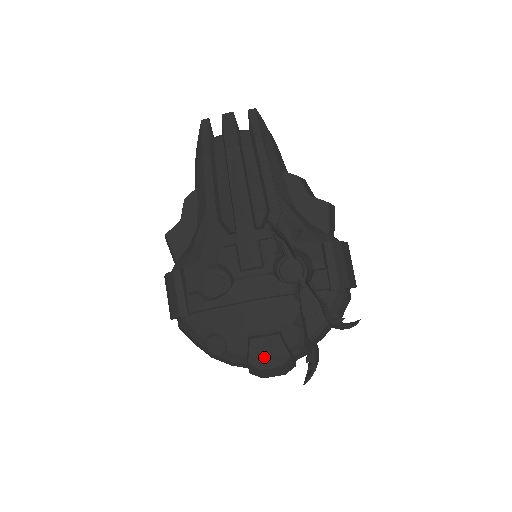
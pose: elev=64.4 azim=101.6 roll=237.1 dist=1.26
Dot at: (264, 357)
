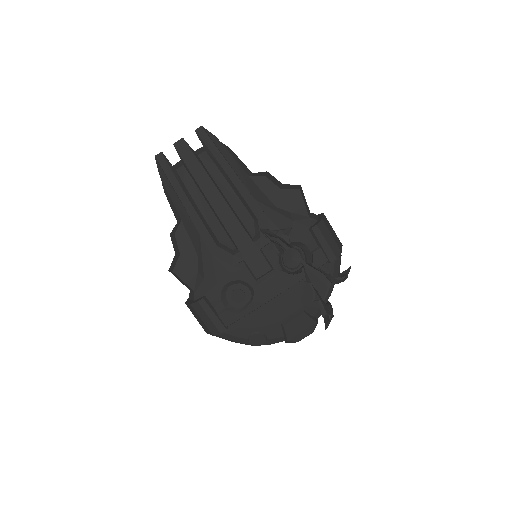
Dot at: (298, 332)
